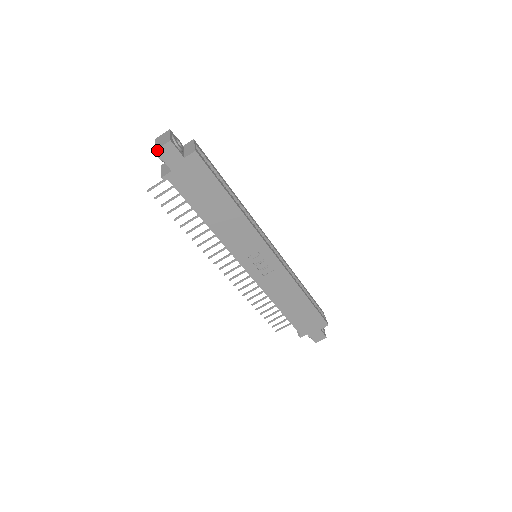
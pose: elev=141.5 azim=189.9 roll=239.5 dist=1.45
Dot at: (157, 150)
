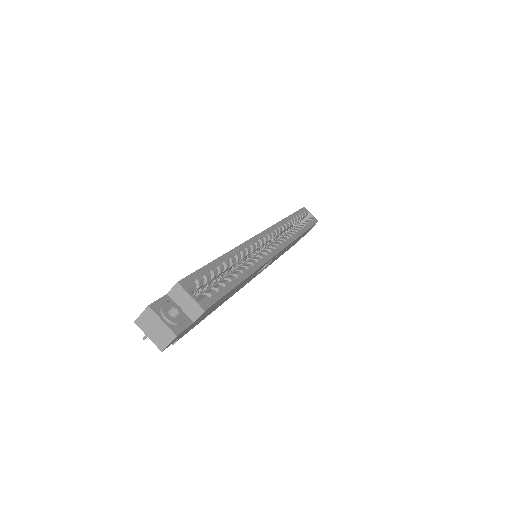
Dot at: occluded
